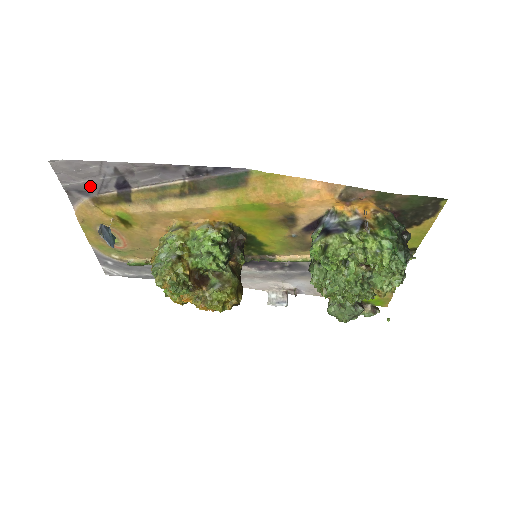
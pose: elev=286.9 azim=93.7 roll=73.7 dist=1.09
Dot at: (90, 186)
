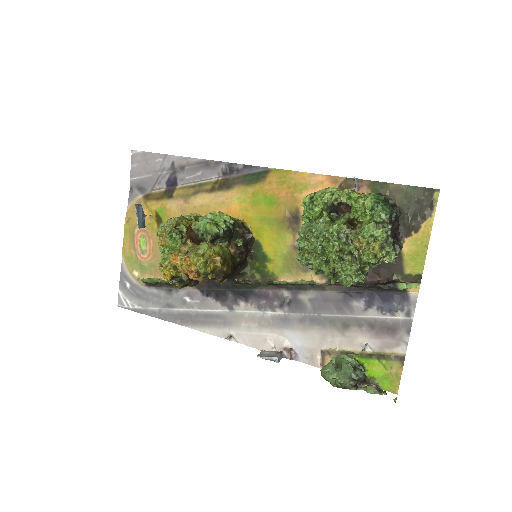
Dot at: (149, 182)
